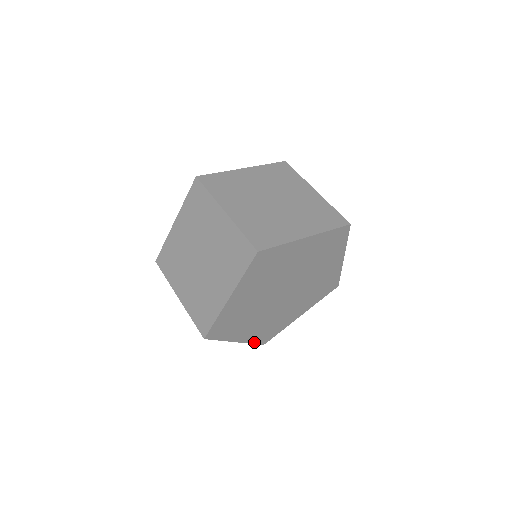
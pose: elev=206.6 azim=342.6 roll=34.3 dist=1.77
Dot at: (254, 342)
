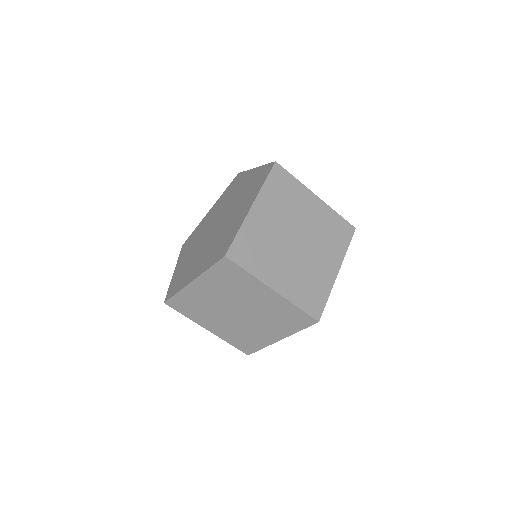
Dot at: (261, 347)
